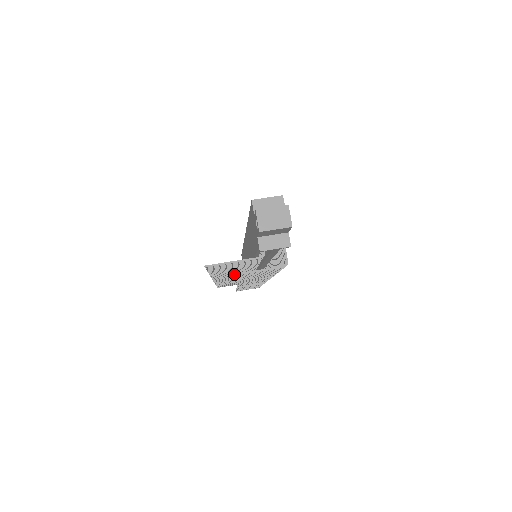
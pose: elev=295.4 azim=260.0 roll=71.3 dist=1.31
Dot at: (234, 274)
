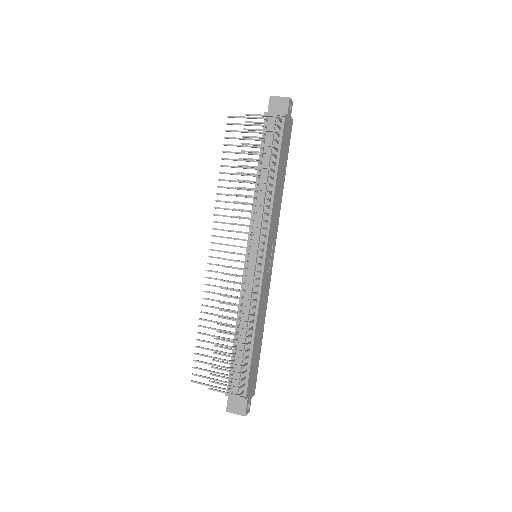
Dot at: occluded
